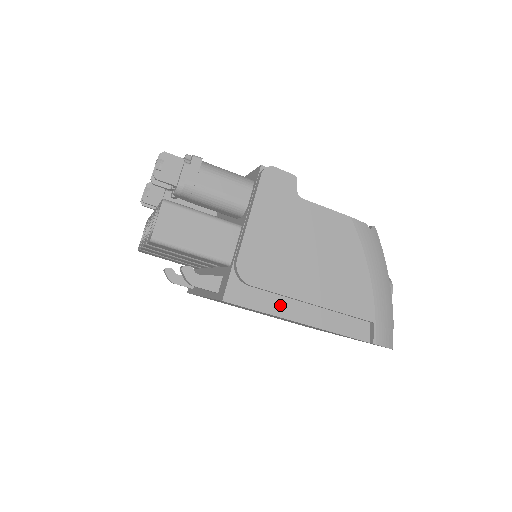
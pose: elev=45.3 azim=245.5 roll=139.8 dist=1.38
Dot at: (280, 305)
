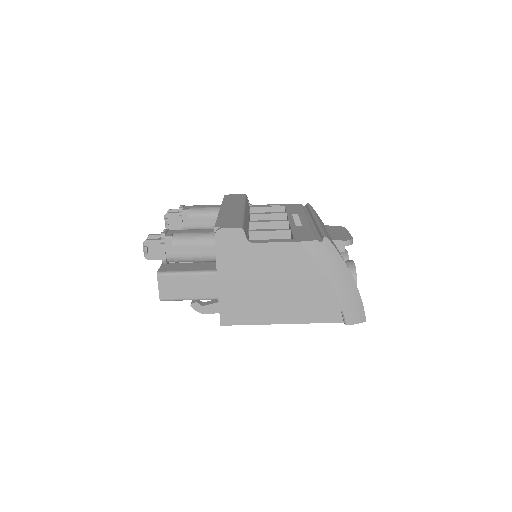
Dot at: (263, 317)
